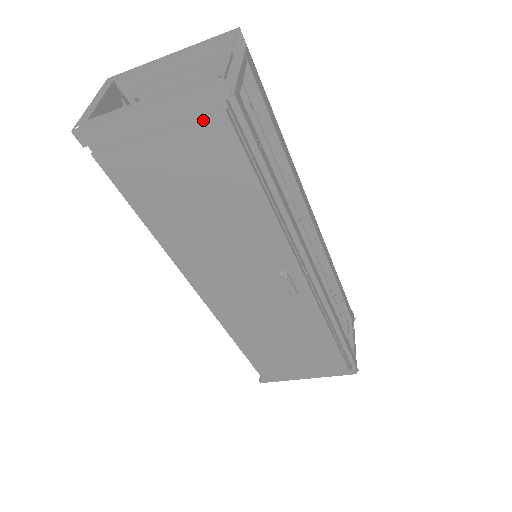
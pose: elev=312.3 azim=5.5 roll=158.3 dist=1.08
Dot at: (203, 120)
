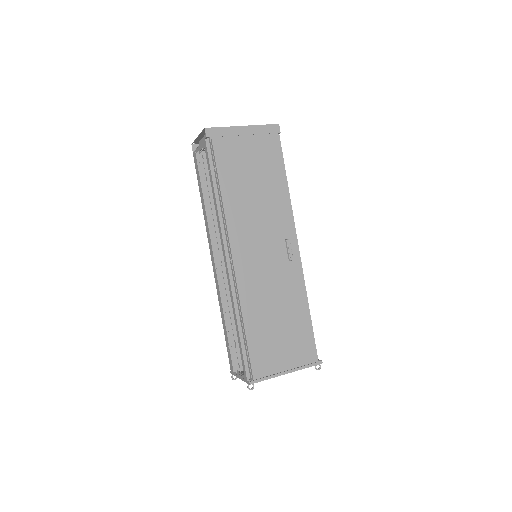
Dot at: (269, 136)
